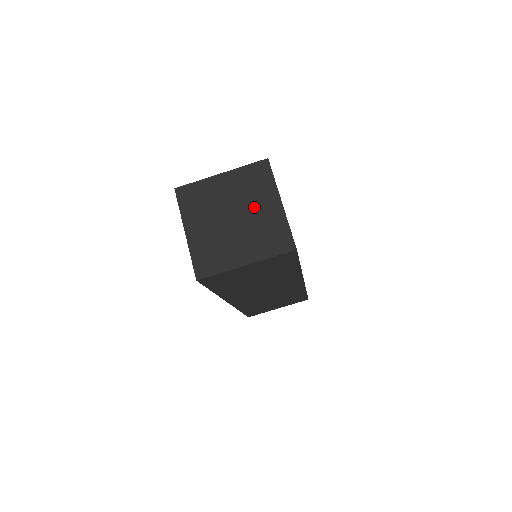
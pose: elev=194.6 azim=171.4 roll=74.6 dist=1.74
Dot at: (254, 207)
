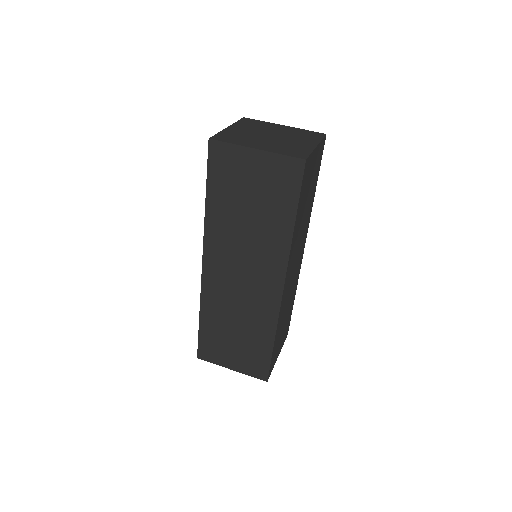
Dot at: (274, 130)
